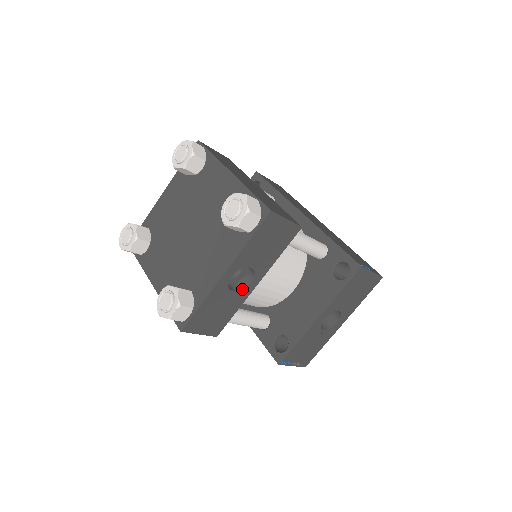
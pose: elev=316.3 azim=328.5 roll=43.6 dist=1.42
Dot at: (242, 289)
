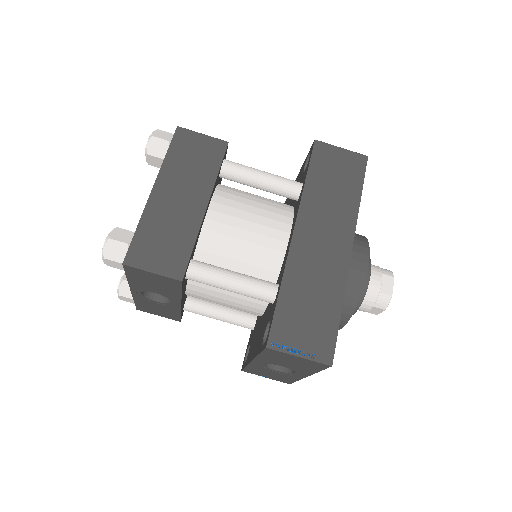
Dot at: (167, 303)
